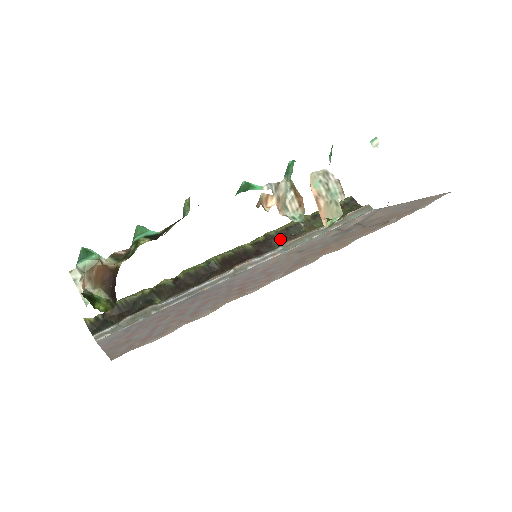
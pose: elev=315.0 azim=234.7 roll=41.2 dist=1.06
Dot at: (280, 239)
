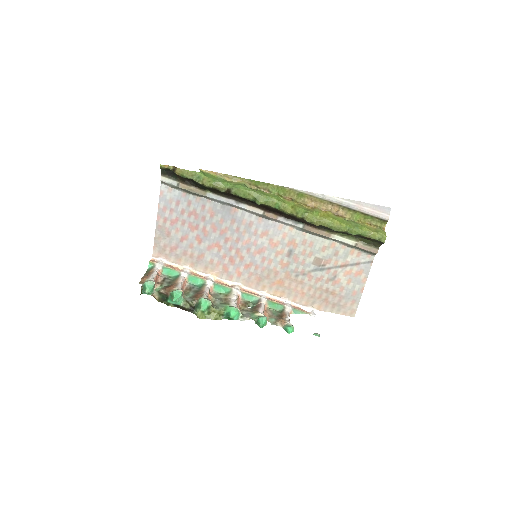
Dot at: (308, 224)
